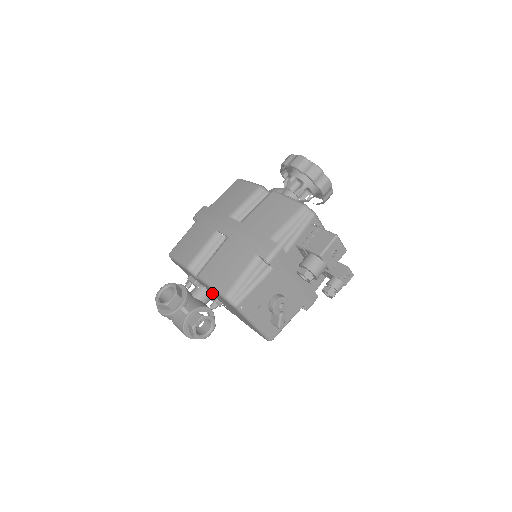
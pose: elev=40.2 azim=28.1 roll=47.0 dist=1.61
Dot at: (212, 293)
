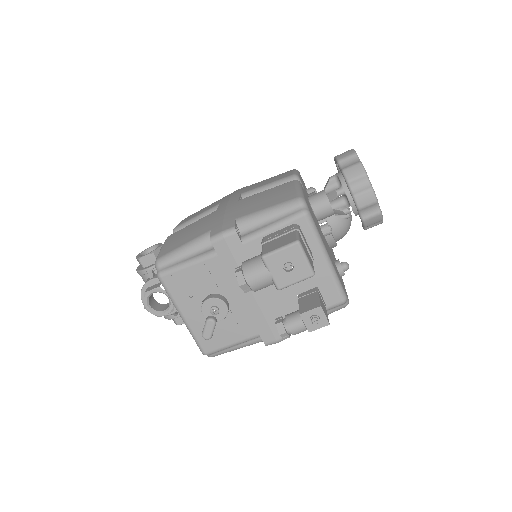
Dot at: occluded
